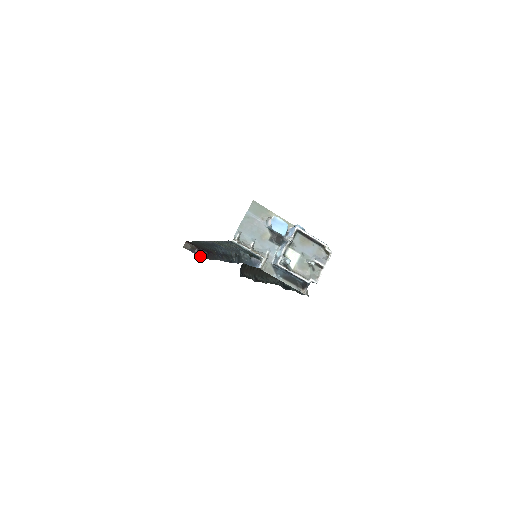
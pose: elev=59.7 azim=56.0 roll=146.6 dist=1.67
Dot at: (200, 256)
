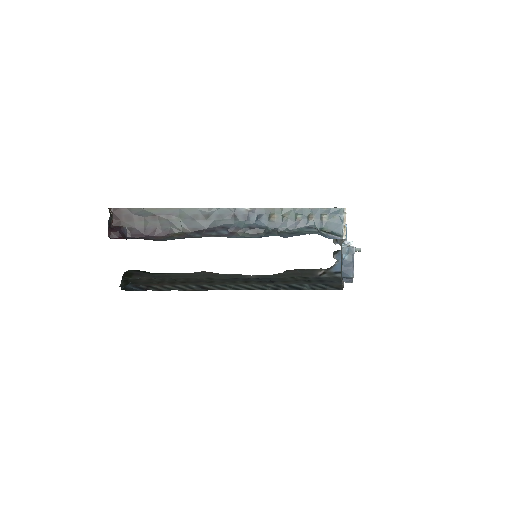
Dot at: (108, 234)
